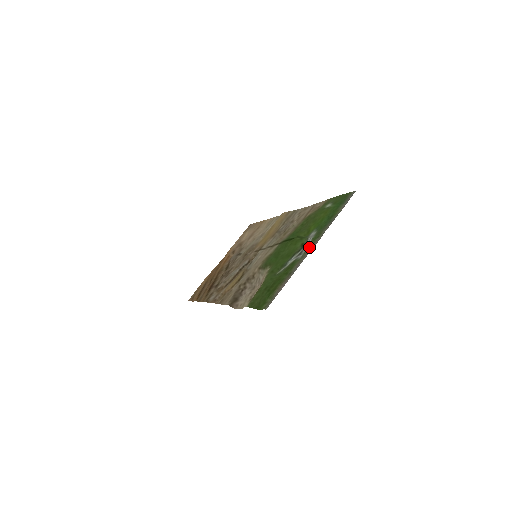
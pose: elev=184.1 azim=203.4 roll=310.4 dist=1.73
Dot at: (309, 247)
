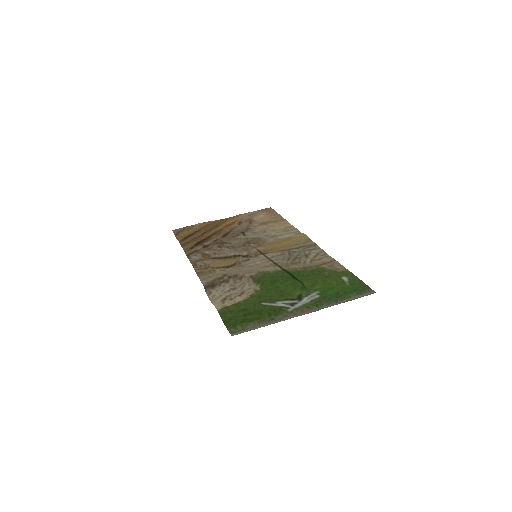
Dot at: (304, 308)
